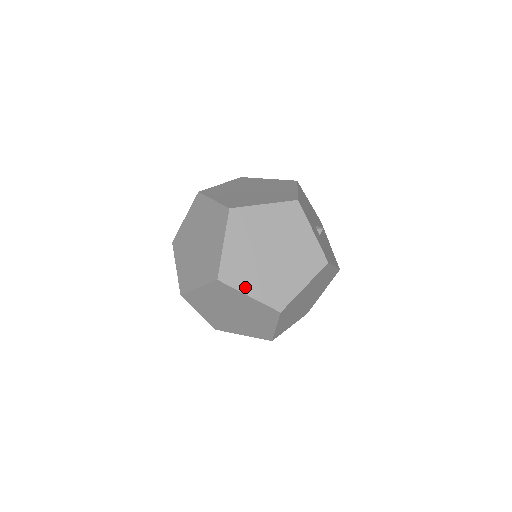
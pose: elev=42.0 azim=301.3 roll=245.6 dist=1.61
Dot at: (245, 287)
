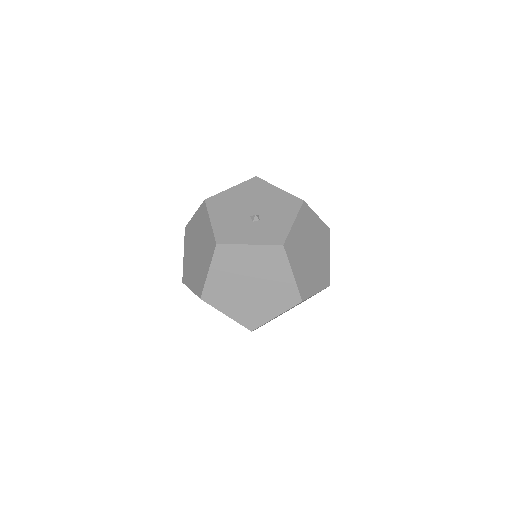
Dot at: (267, 316)
